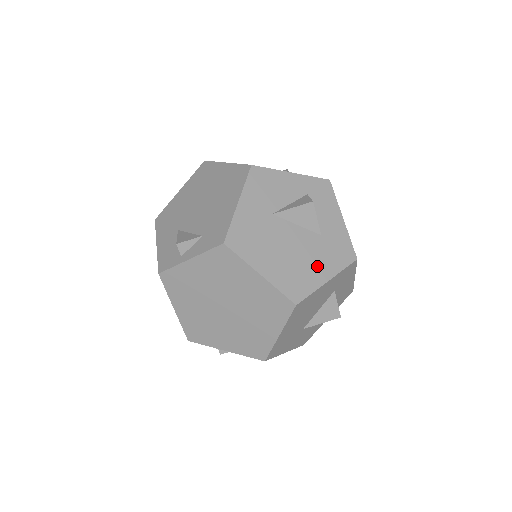
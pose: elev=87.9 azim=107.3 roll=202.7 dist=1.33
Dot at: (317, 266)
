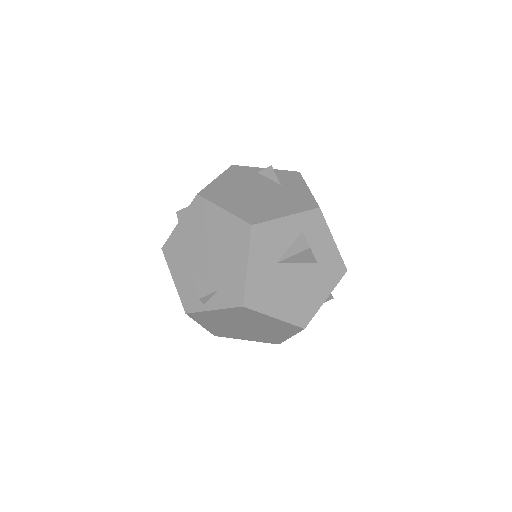
Dot at: (317, 291)
